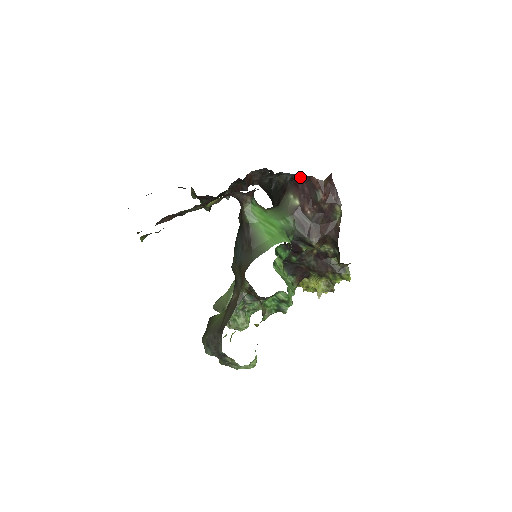
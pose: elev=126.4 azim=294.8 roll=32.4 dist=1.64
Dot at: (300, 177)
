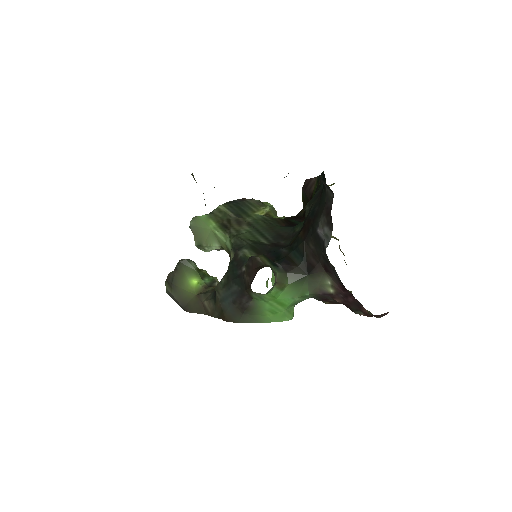
Dot at: (352, 294)
